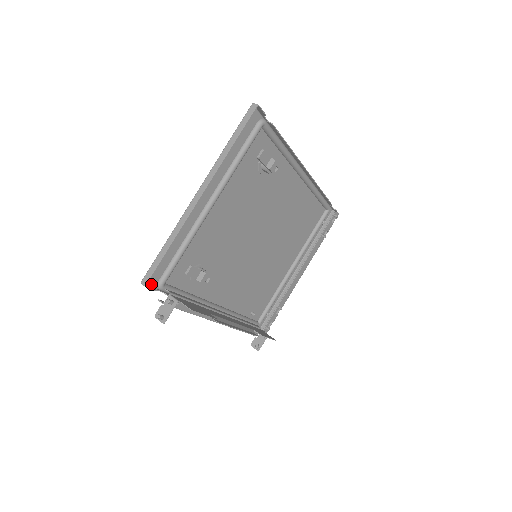
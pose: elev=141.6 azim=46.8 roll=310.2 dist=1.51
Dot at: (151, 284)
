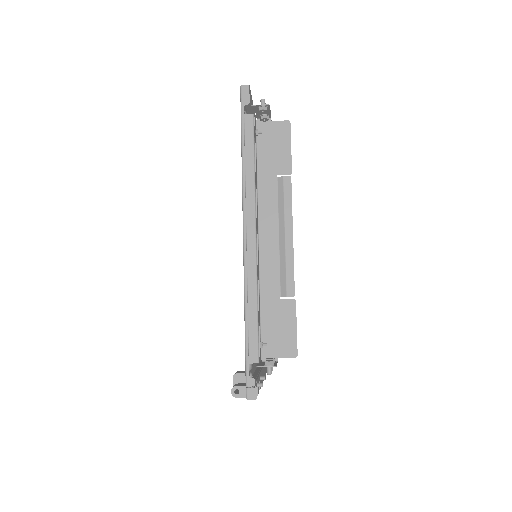
Dot at: (241, 101)
